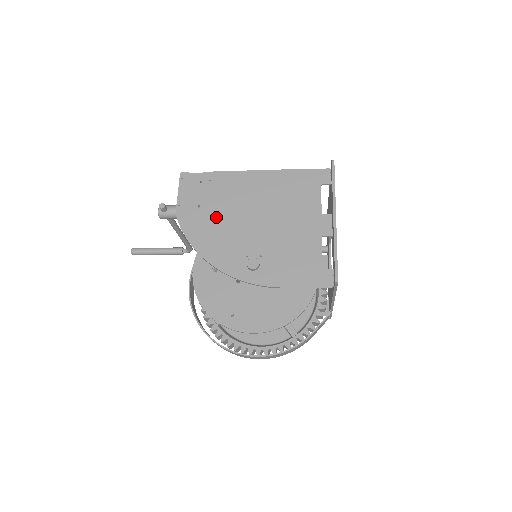
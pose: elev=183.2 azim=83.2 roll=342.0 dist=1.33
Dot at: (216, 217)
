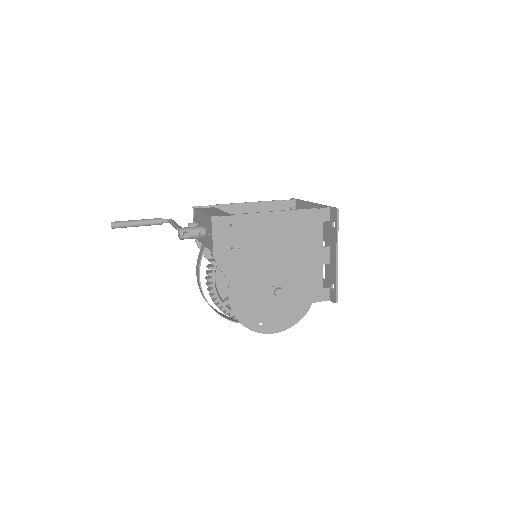
Dot at: (247, 257)
